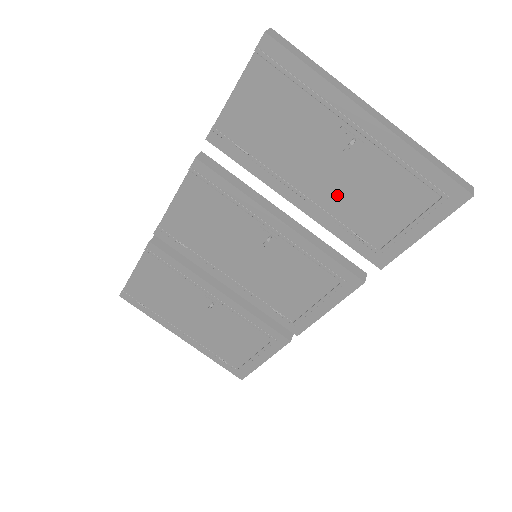
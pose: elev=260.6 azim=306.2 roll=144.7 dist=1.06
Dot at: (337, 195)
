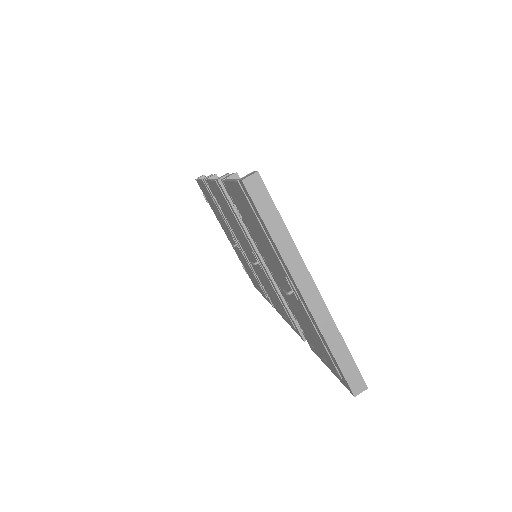
Dot at: (287, 296)
